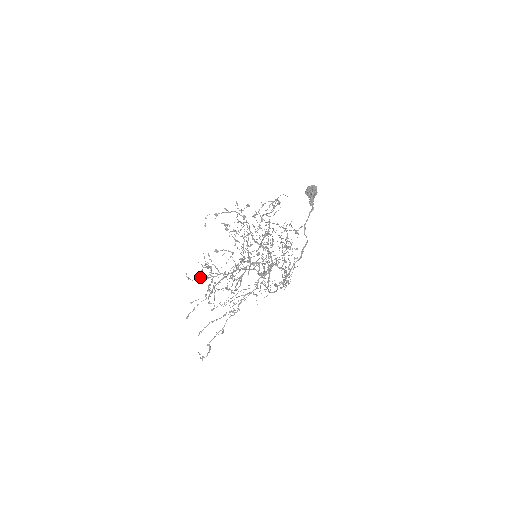
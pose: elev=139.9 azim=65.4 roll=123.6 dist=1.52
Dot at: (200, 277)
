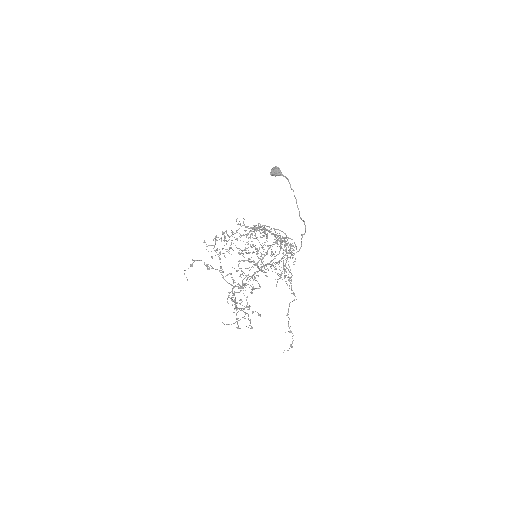
Dot at: (244, 278)
